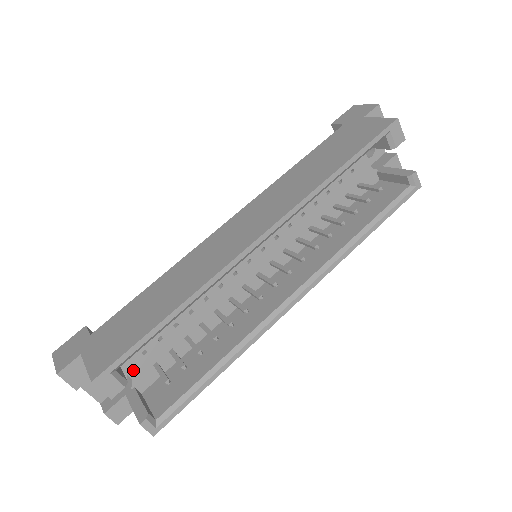
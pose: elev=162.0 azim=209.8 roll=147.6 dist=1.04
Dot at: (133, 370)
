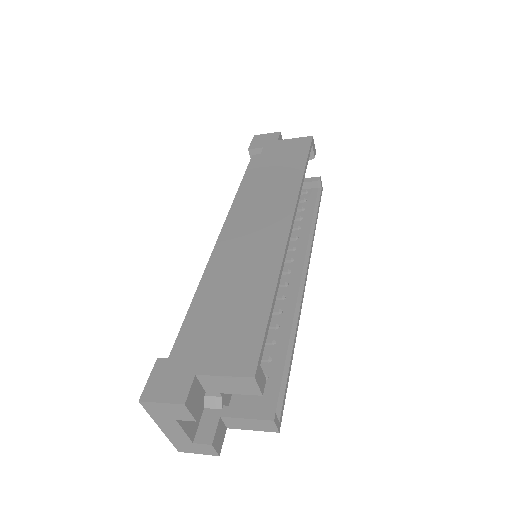
Dot at: occluded
